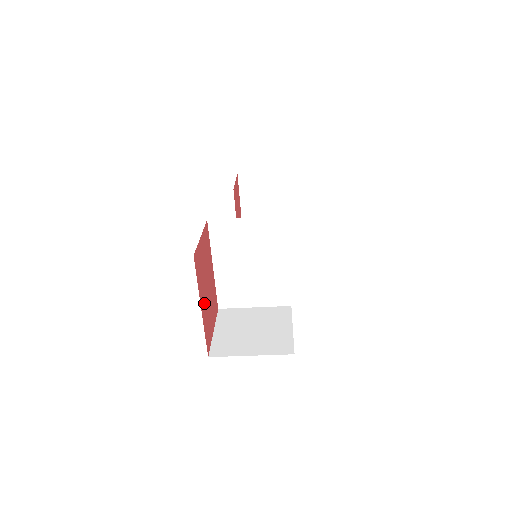
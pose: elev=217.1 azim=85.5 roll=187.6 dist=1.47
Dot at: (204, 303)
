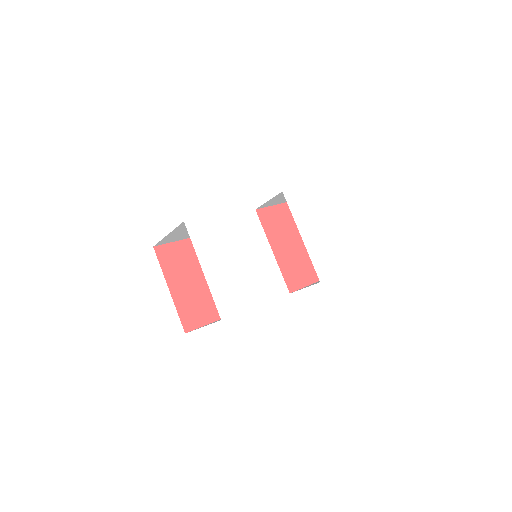
Dot at: (183, 289)
